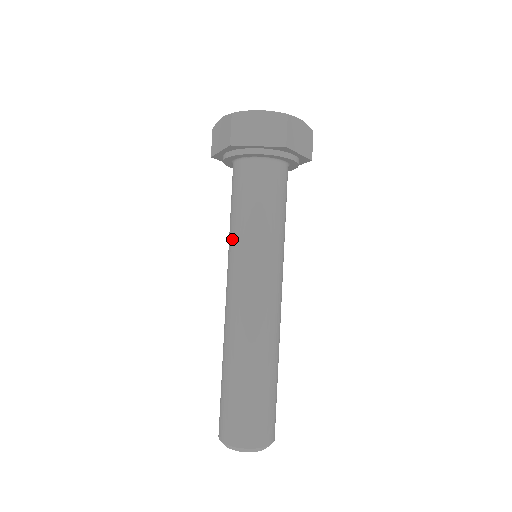
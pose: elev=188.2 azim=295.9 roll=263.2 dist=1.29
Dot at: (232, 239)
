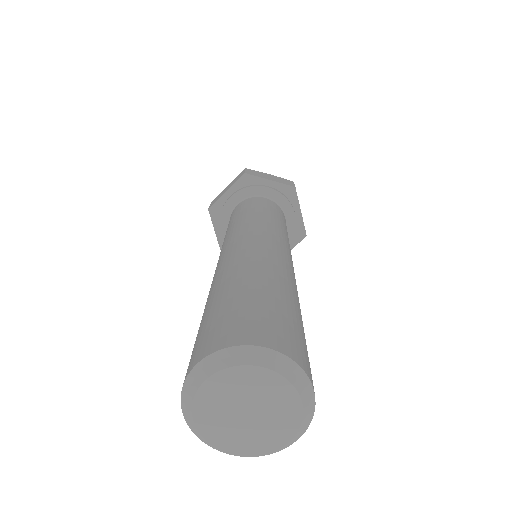
Dot at: occluded
